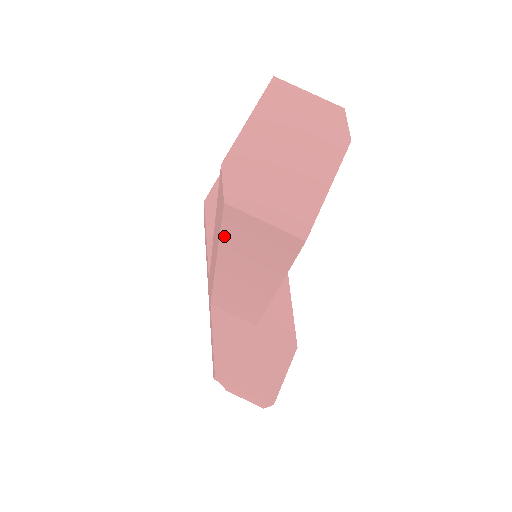
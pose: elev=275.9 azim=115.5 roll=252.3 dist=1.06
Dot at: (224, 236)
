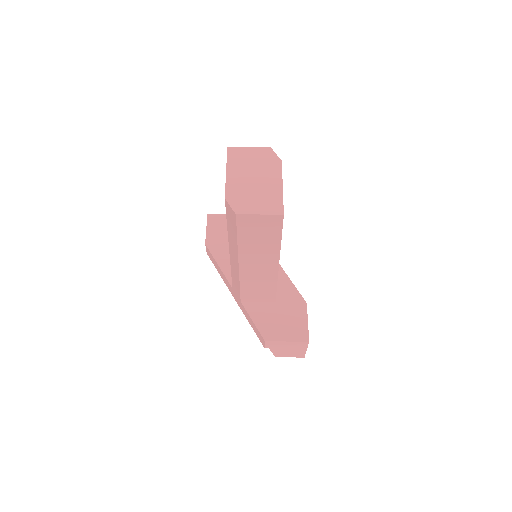
Dot at: (240, 237)
